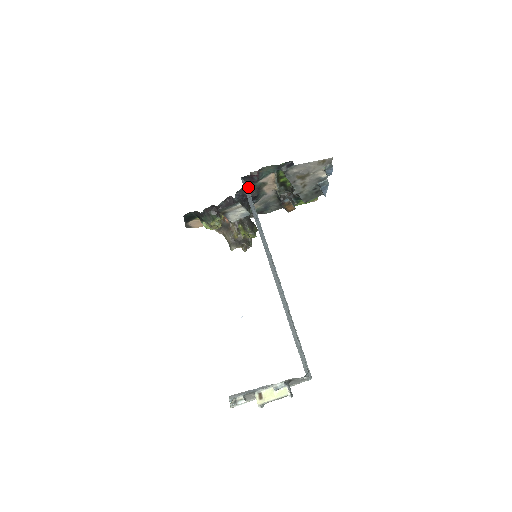
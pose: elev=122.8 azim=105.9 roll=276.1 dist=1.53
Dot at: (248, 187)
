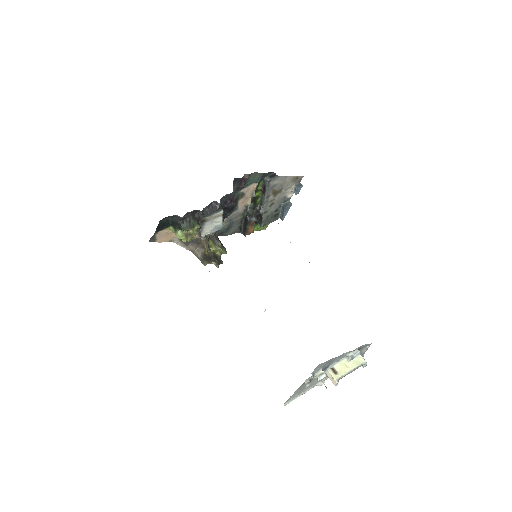
Dot at: (231, 194)
